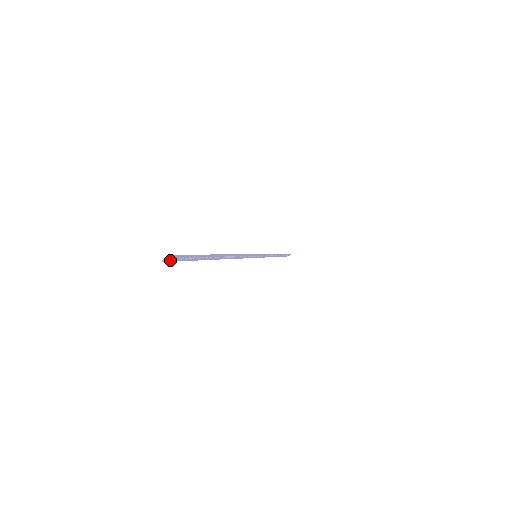
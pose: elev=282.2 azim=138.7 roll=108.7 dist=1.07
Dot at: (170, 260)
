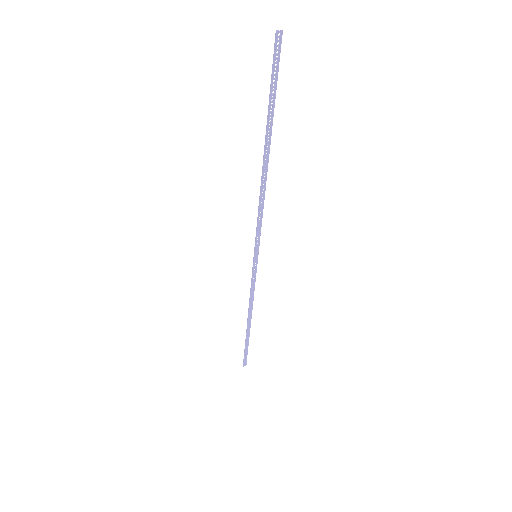
Dot at: (276, 45)
